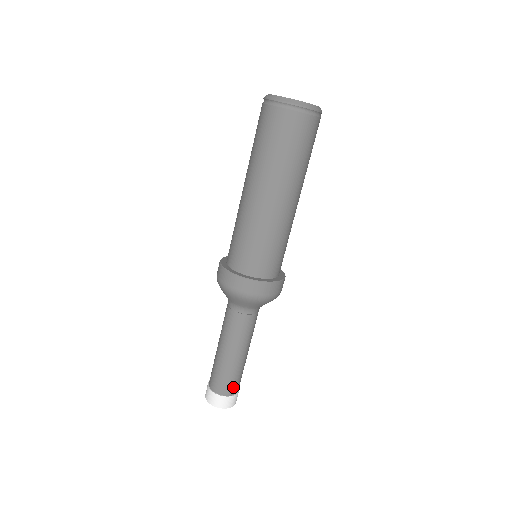
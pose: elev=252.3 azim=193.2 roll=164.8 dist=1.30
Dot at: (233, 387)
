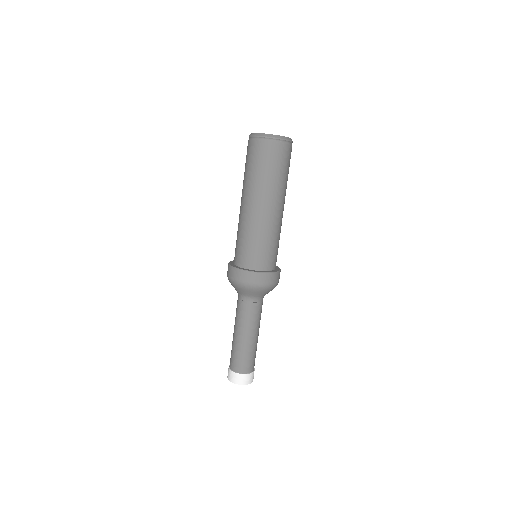
Dot at: (248, 366)
